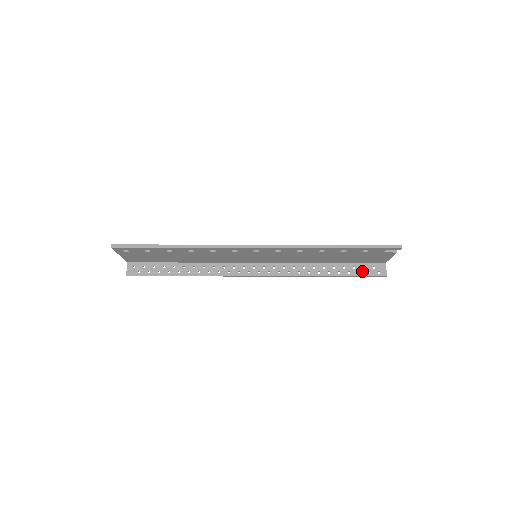
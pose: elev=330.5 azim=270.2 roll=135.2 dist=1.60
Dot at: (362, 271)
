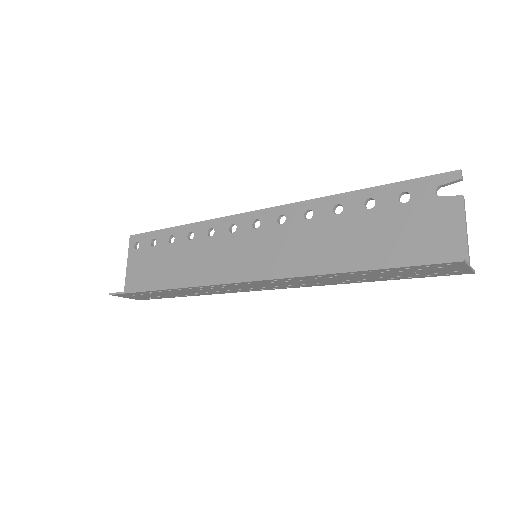
Dot at: occluded
